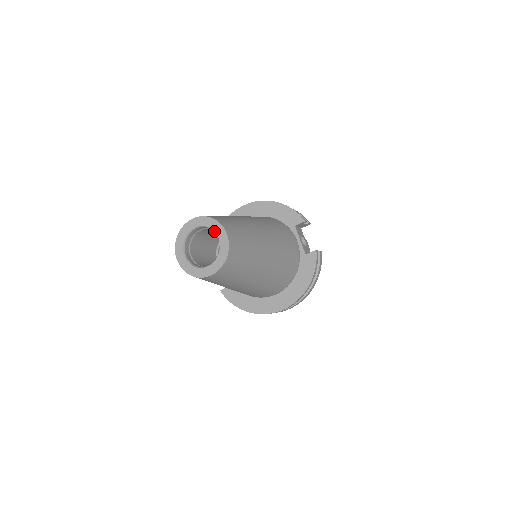
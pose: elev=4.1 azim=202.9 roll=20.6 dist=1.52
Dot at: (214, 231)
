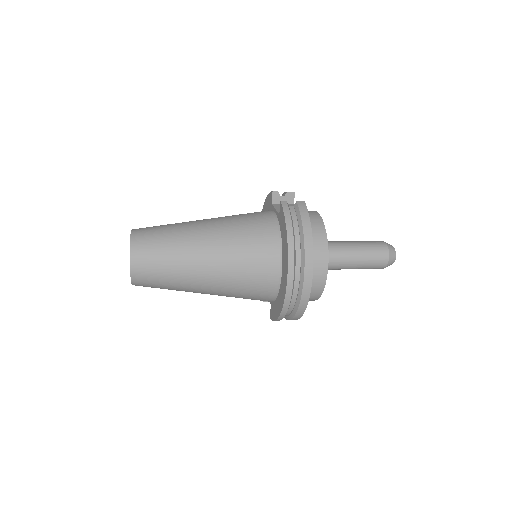
Dot at: occluded
